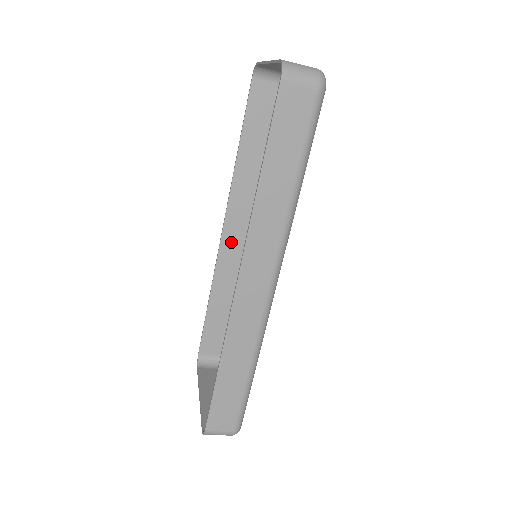
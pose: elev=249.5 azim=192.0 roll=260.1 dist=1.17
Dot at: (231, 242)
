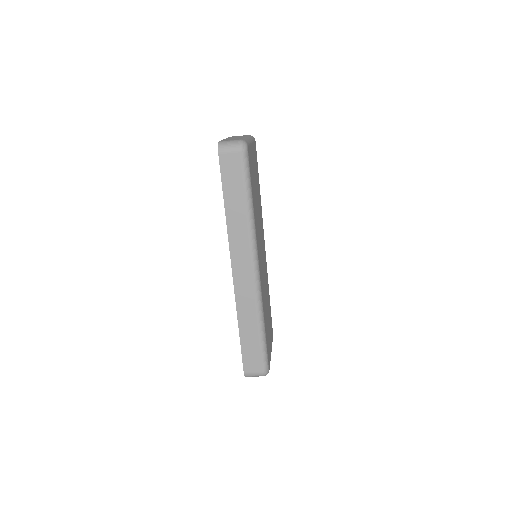
Dot at: occluded
